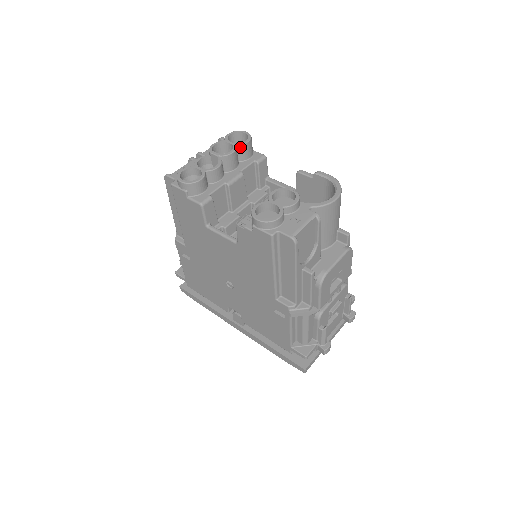
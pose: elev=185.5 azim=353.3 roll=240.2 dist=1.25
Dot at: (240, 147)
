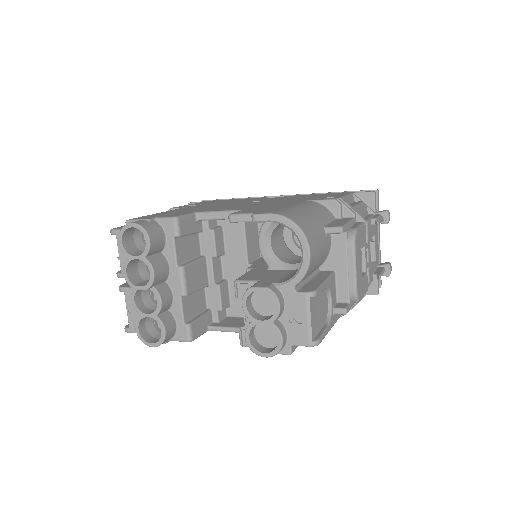
Dot at: (149, 253)
